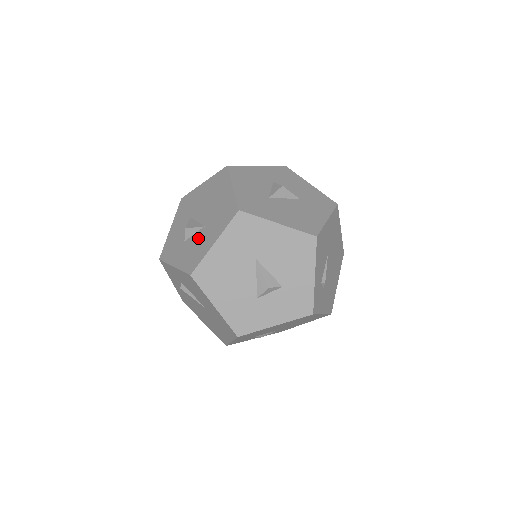
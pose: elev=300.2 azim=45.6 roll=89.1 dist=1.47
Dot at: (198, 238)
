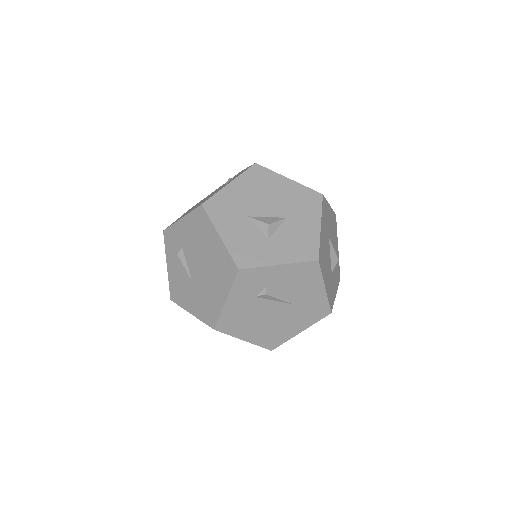
Dot at: (290, 229)
